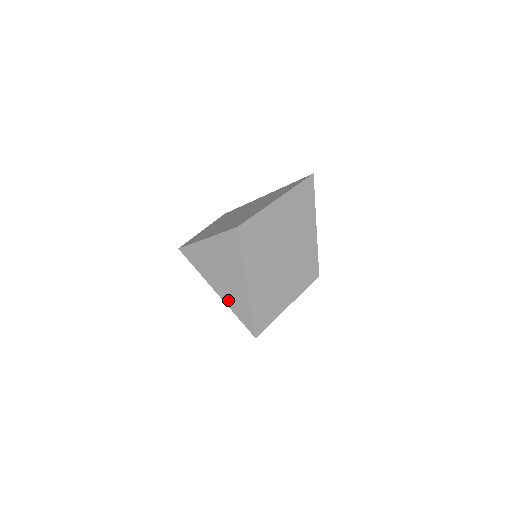
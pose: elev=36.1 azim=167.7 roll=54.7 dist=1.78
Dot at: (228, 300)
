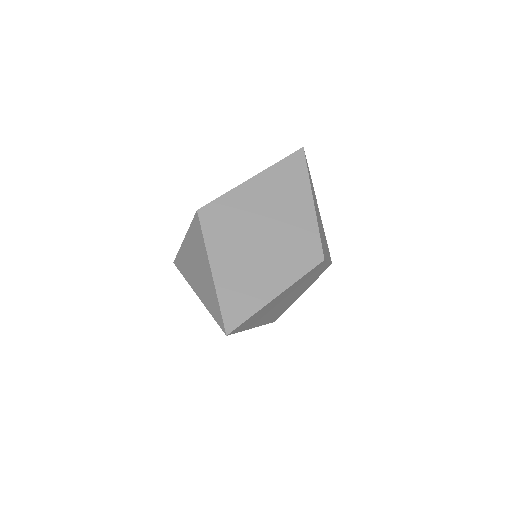
Dot at: (204, 299)
